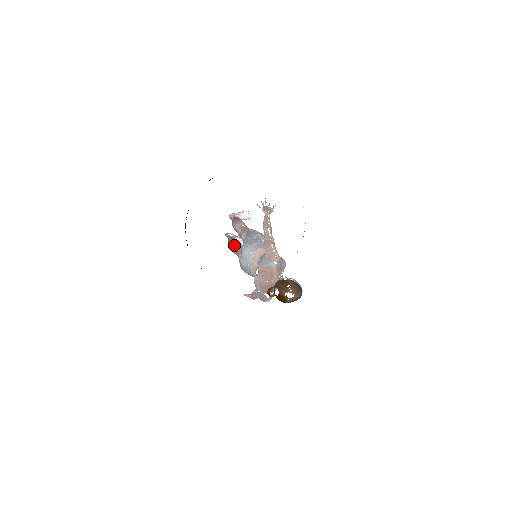
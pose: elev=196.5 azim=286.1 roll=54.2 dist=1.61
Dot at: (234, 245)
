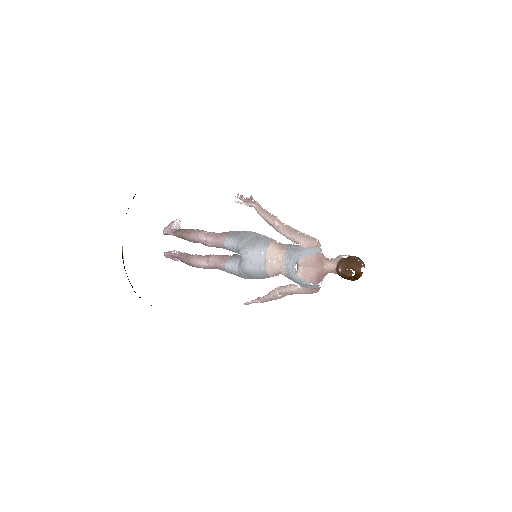
Dot at: (202, 259)
